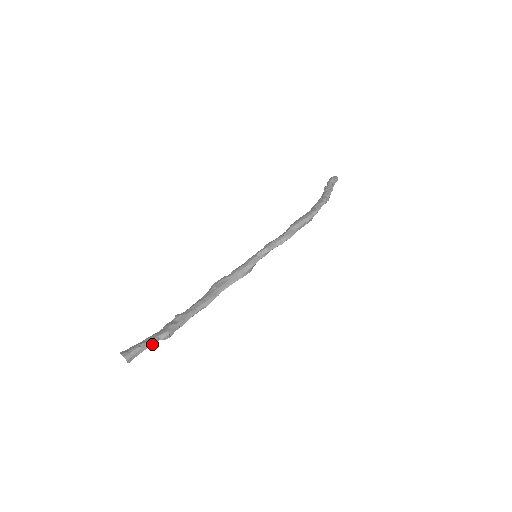
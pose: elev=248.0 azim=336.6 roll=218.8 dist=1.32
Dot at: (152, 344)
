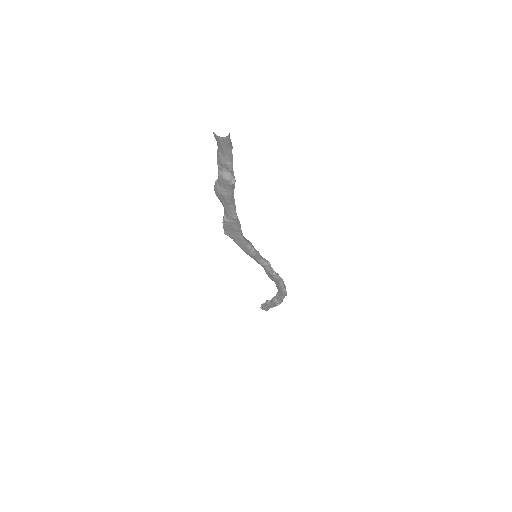
Dot at: (232, 163)
